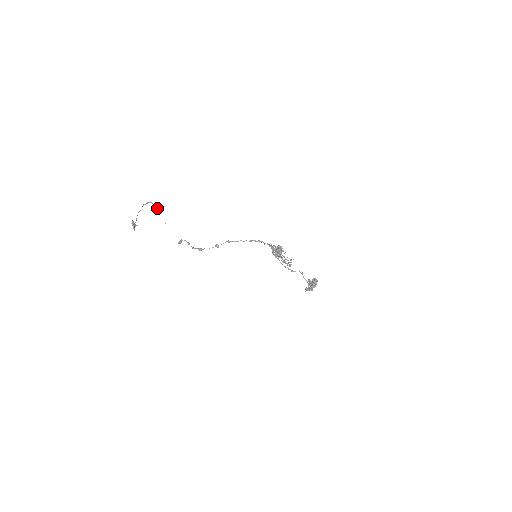
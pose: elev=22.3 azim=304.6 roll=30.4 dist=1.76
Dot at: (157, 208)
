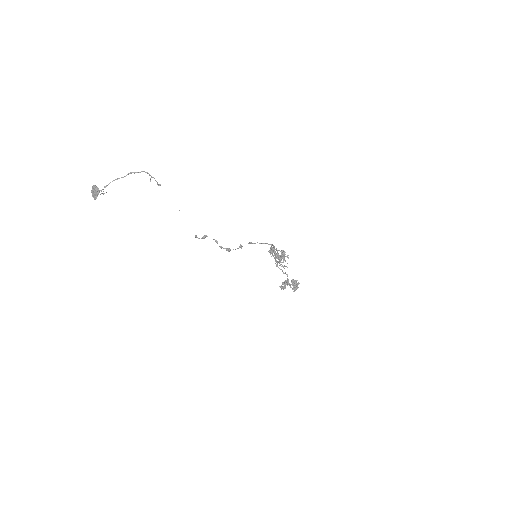
Dot at: occluded
